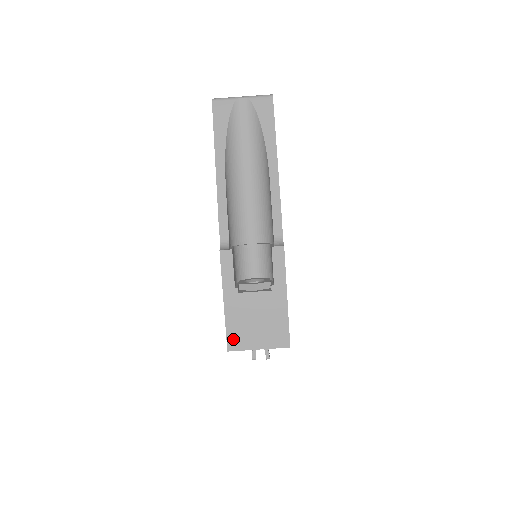
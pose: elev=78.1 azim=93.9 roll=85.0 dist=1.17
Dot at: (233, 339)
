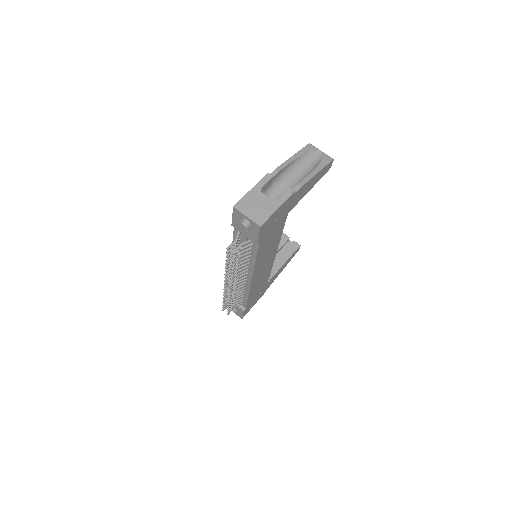
Dot at: (240, 204)
